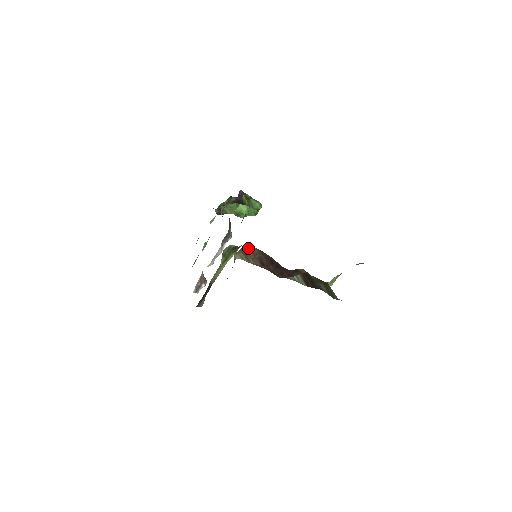
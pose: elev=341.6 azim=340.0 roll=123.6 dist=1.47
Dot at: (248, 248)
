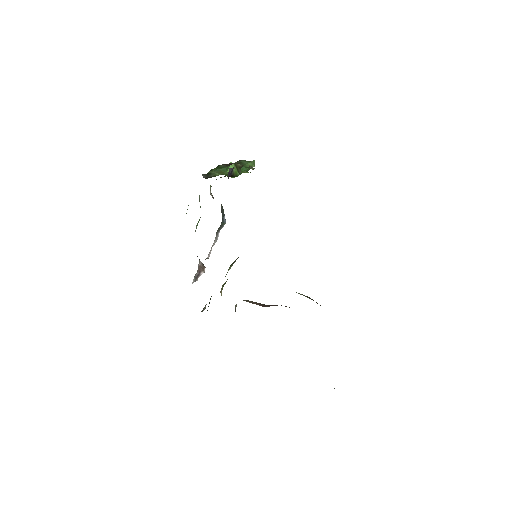
Dot at: (250, 301)
